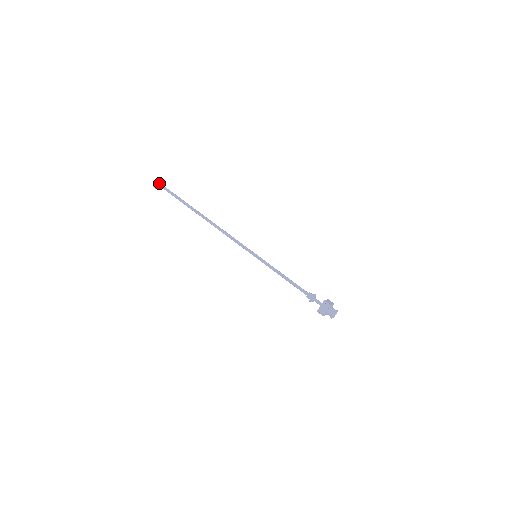
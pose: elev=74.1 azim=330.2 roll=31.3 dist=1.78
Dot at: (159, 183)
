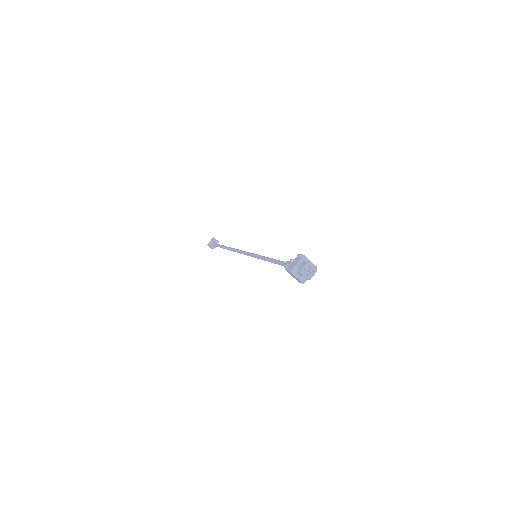
Dot at: (214, 241)
